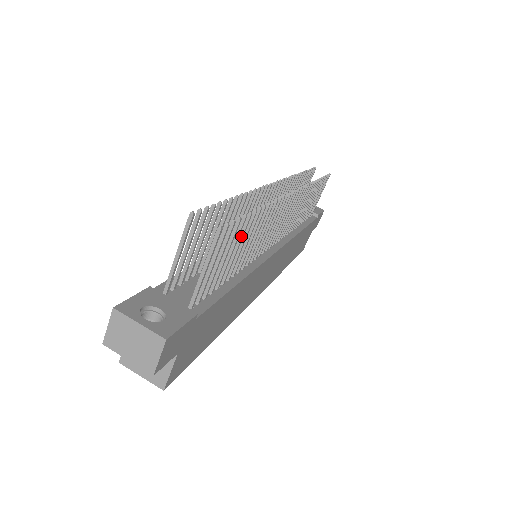
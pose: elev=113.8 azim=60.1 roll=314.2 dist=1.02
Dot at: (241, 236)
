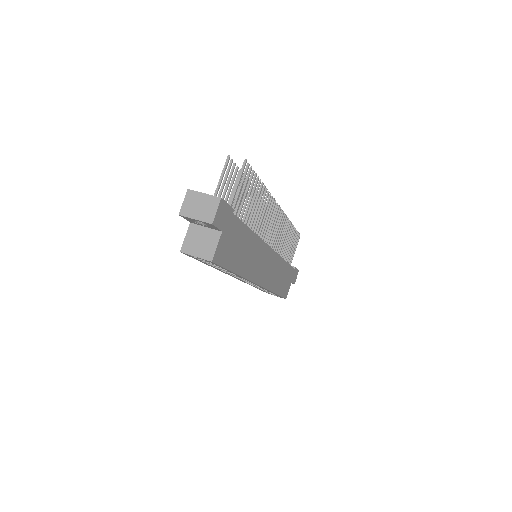
Dot at: (253, 191)
